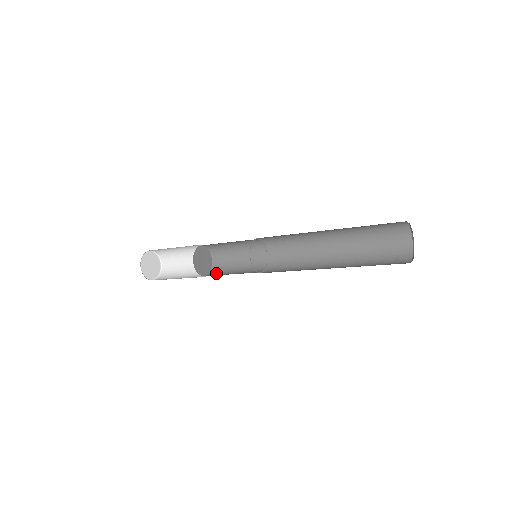
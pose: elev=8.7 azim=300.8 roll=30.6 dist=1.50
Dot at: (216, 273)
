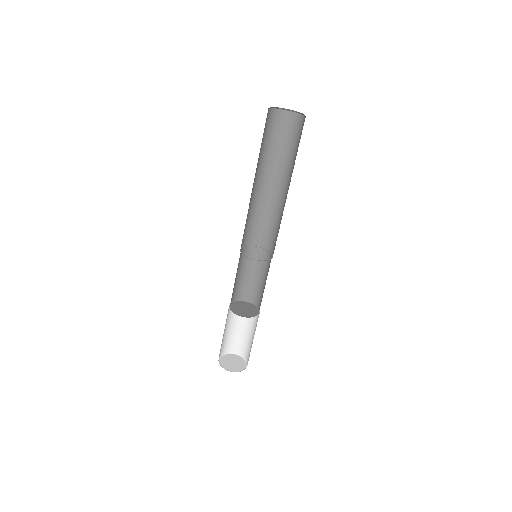
Dot at: occluded
